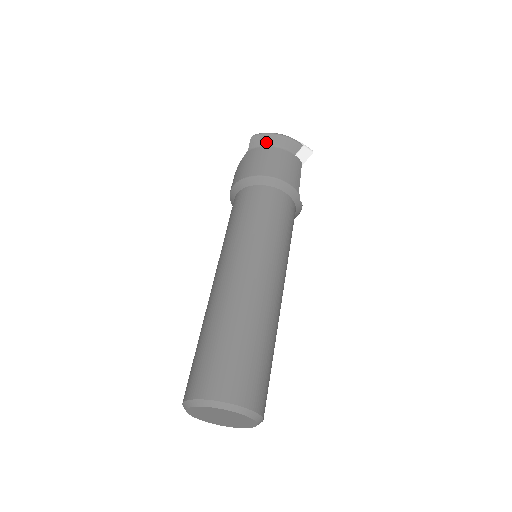
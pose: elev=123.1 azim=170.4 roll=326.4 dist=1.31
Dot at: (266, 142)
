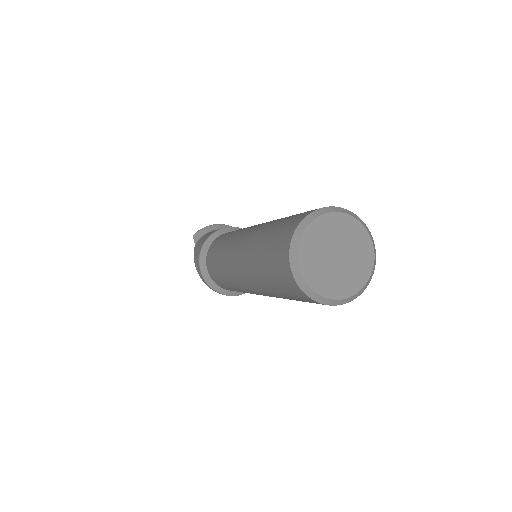
Dot at: (207, 231)
